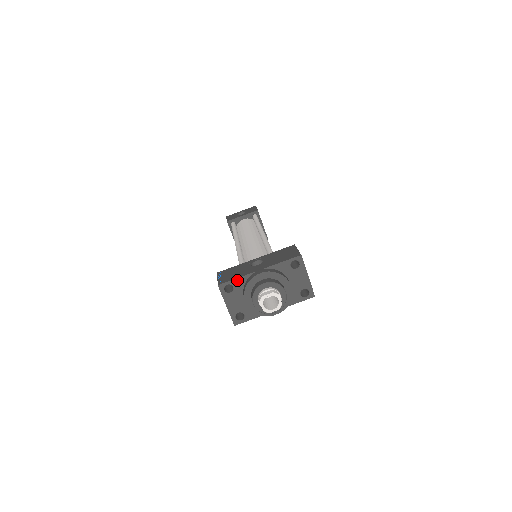
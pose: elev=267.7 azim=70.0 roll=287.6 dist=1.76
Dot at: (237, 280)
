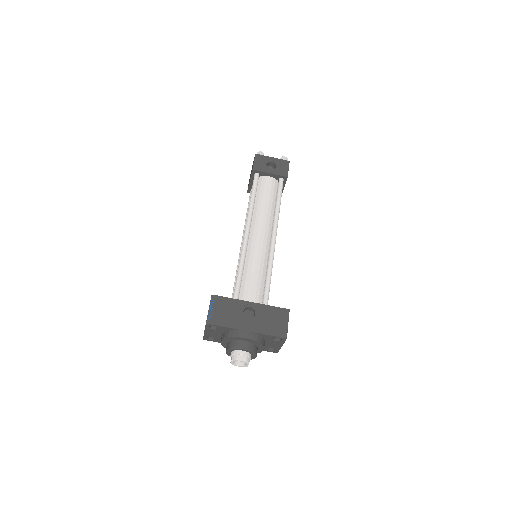
Dot at: (224, 327)
